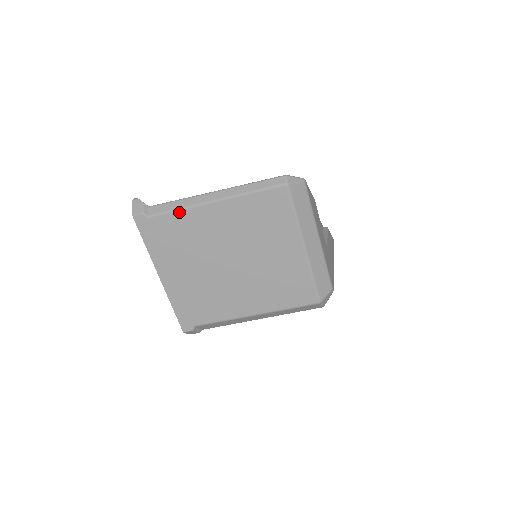
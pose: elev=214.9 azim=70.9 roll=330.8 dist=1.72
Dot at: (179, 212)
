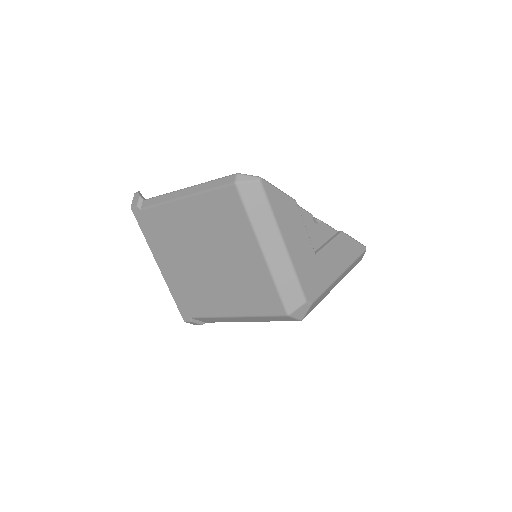
Dot at: (160, 207)
